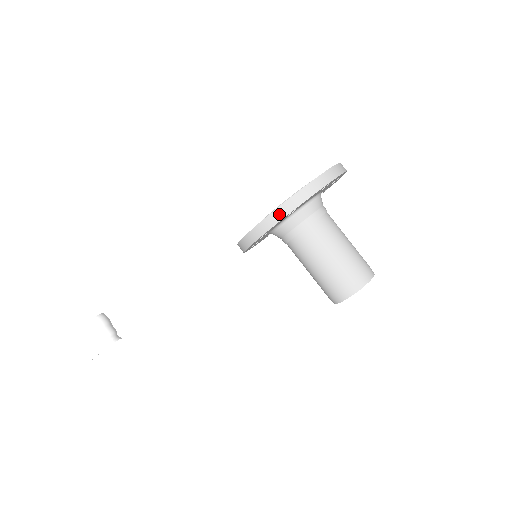
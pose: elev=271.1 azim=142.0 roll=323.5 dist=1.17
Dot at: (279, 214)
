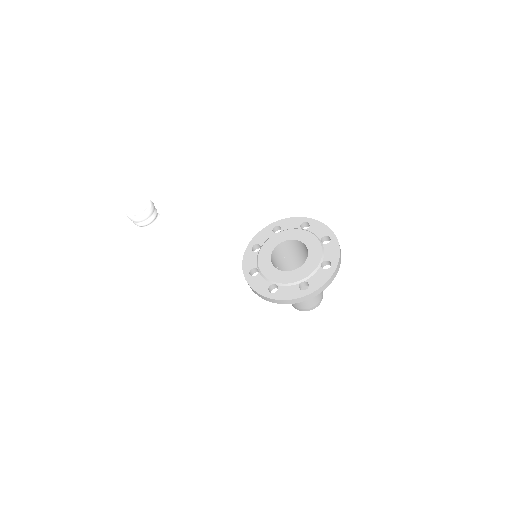
Dot at: (263, 297)
